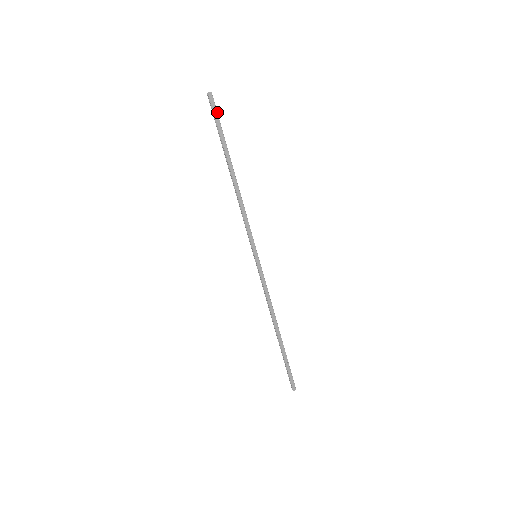
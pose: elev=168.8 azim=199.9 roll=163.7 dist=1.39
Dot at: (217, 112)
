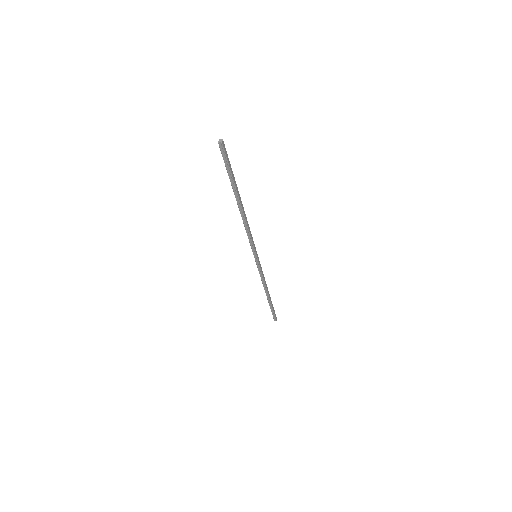
Dot at: occluded
